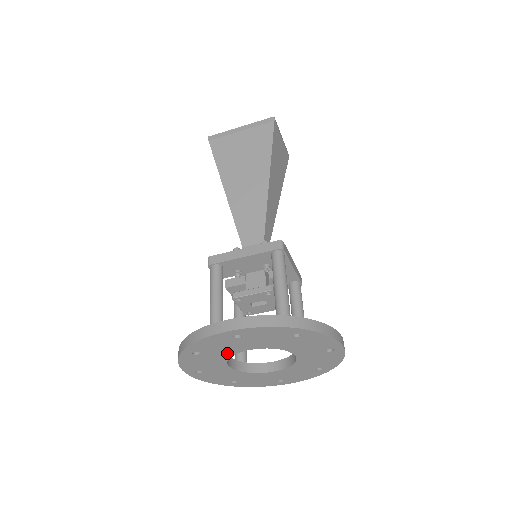
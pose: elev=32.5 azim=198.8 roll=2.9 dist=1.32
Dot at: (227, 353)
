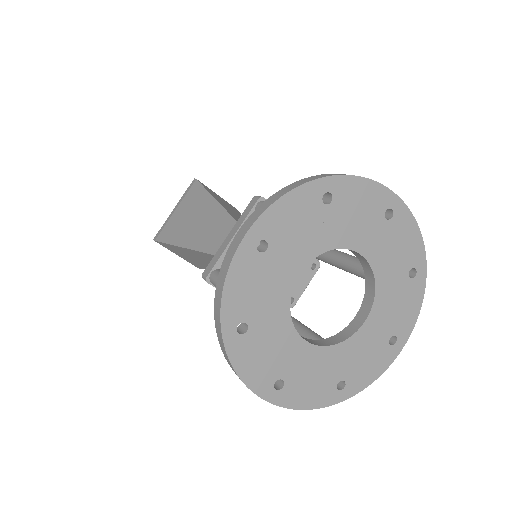
Dot at: (279, 303)
